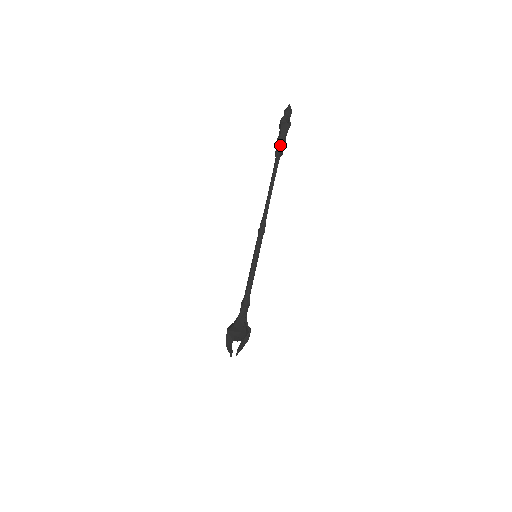
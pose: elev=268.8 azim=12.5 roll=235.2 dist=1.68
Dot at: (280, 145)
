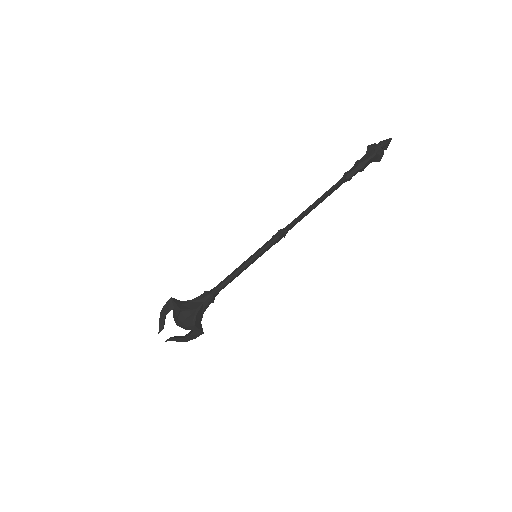
Dot at: (354, 167)
